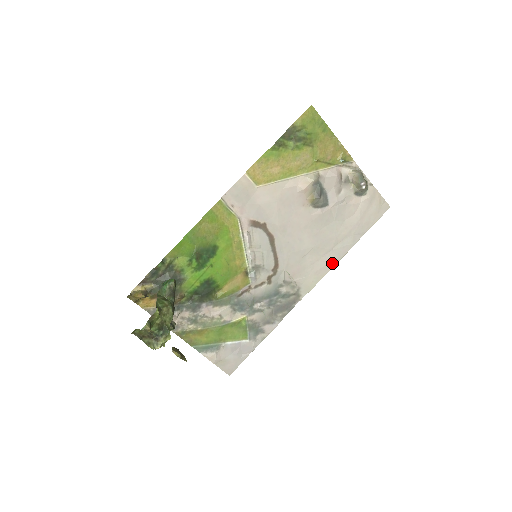
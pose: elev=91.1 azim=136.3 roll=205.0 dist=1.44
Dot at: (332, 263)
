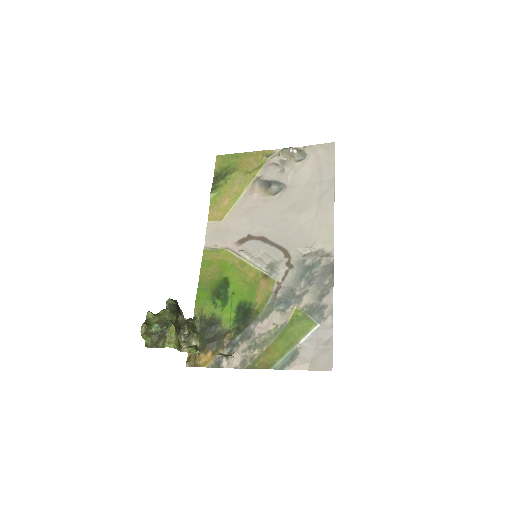
Dot at: (330, 210)
